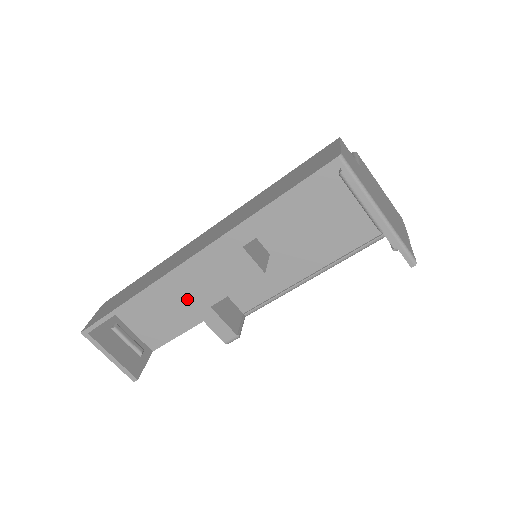
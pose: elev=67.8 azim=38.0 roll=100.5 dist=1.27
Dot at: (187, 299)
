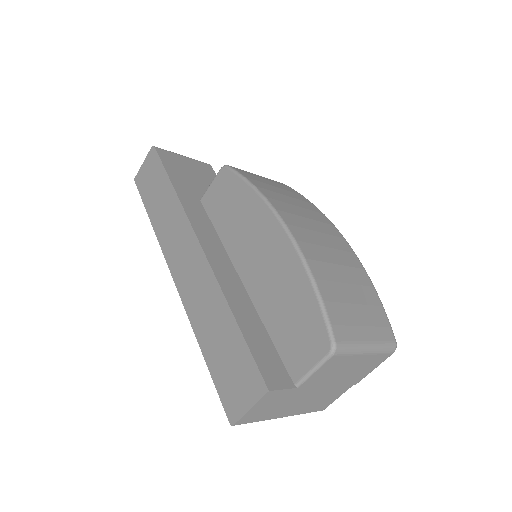
Dot at: occluded
